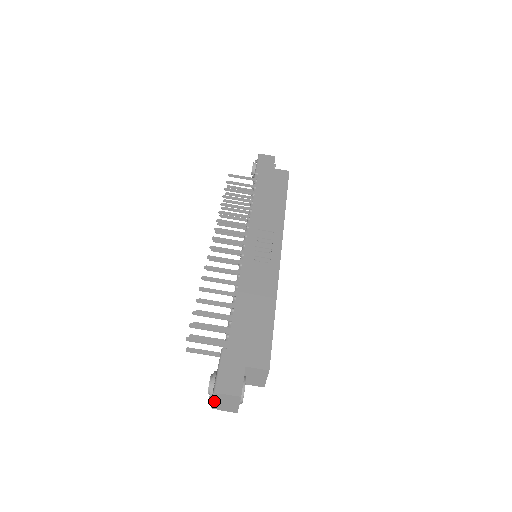
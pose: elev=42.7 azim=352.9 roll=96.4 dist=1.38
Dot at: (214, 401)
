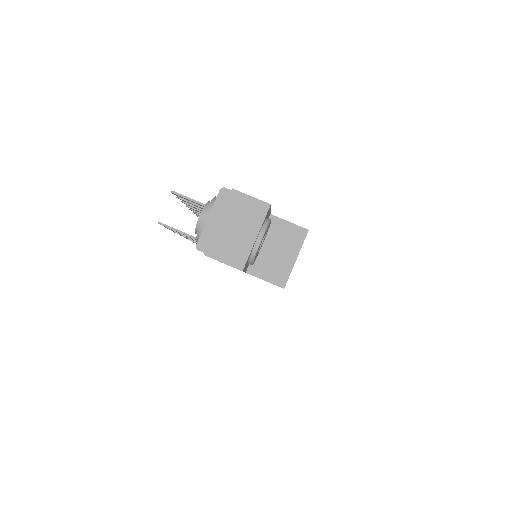
Dot at: (211, 219)
